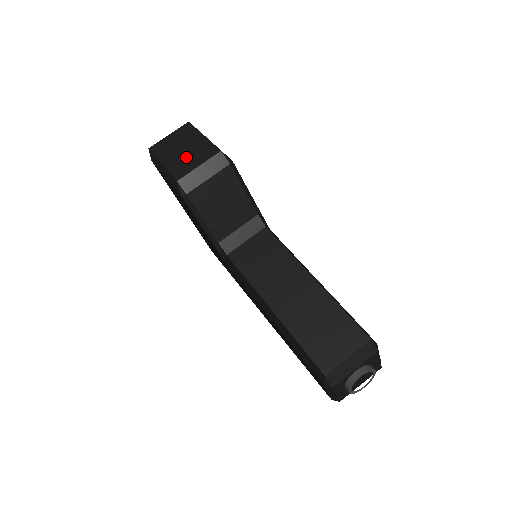
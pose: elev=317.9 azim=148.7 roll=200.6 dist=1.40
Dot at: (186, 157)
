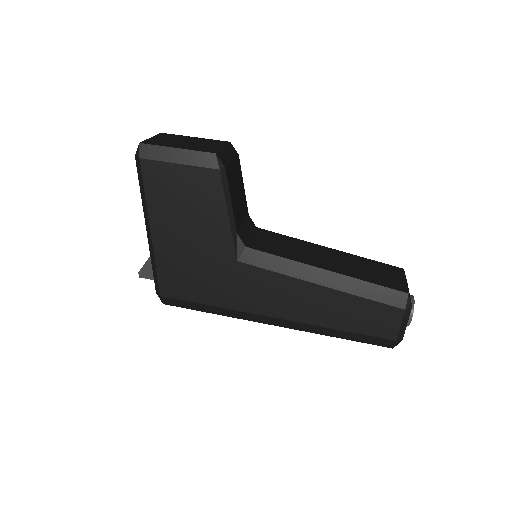
Dot at: (199, 144)
